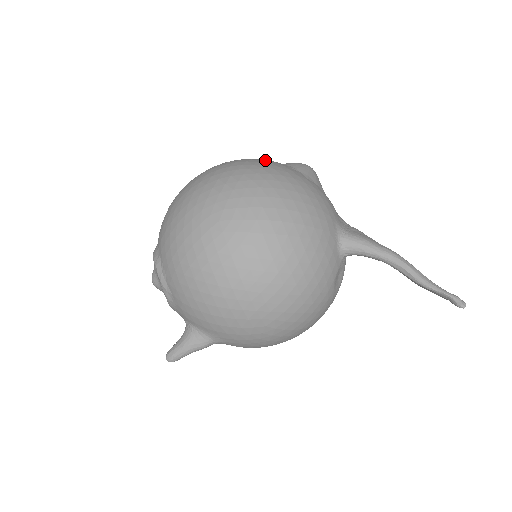
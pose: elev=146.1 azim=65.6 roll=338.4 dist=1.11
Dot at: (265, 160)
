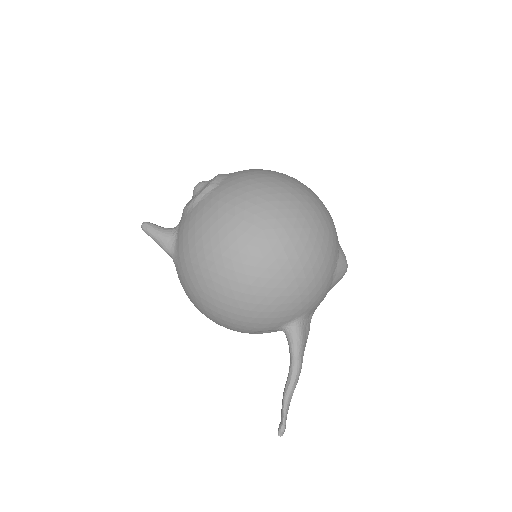
Dot at: (334, 234)
